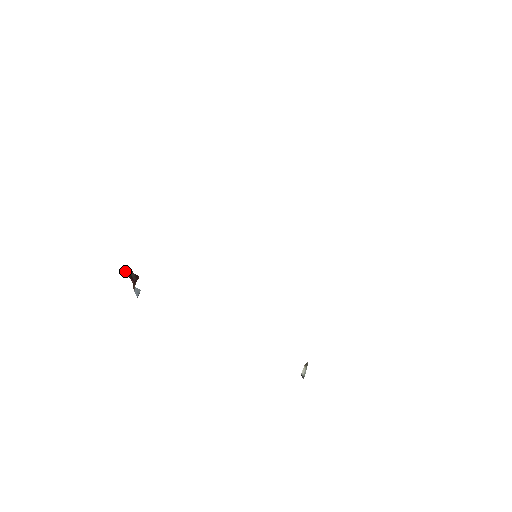
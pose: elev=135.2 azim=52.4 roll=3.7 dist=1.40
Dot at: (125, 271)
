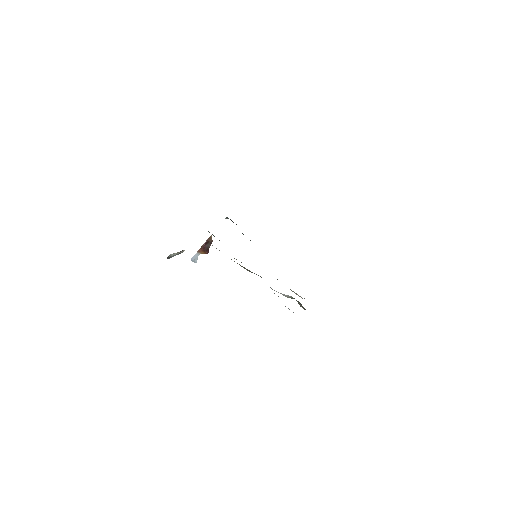
Dot at: (211, 236)
